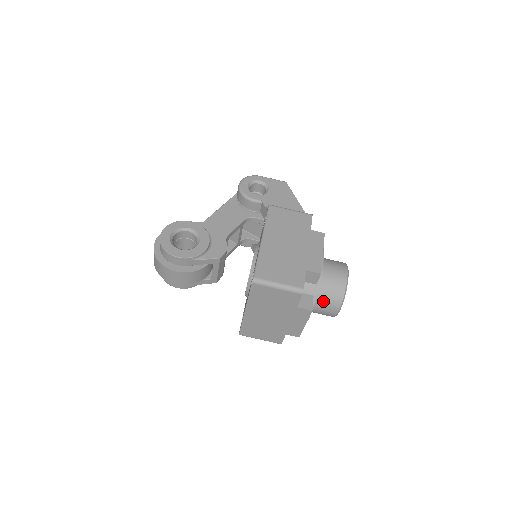
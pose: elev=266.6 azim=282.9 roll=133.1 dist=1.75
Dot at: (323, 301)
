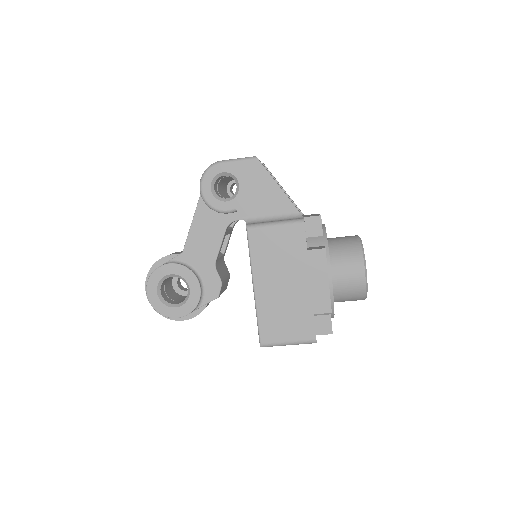
Dot at: (344, 301)
